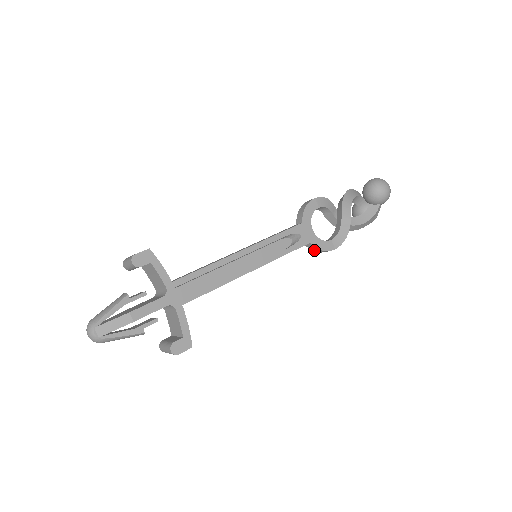
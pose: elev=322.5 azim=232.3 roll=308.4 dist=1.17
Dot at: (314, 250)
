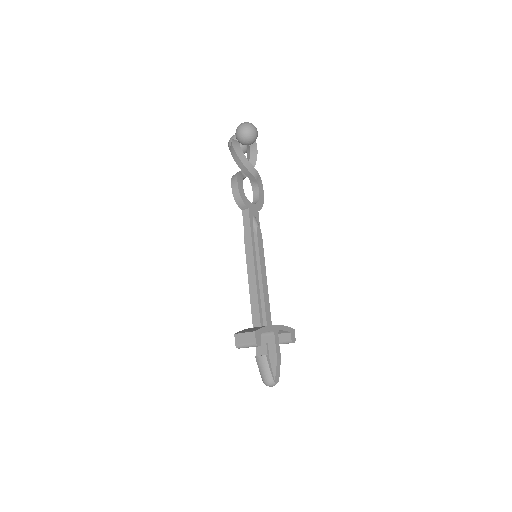
Dot at: occluded
